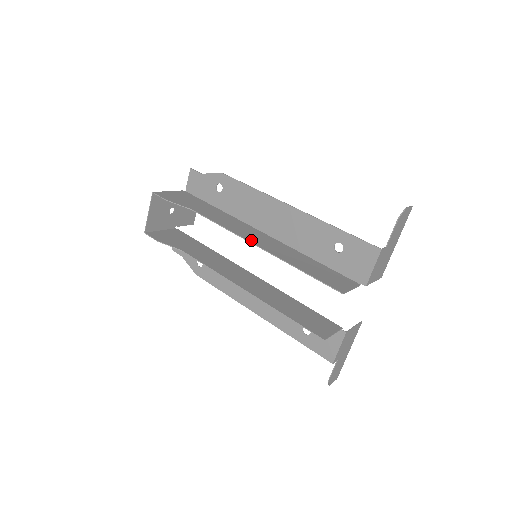
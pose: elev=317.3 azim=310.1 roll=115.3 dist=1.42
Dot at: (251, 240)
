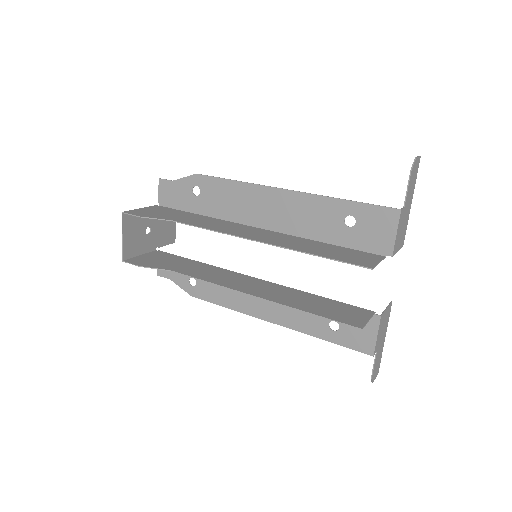
Dot at: (248, 237)
